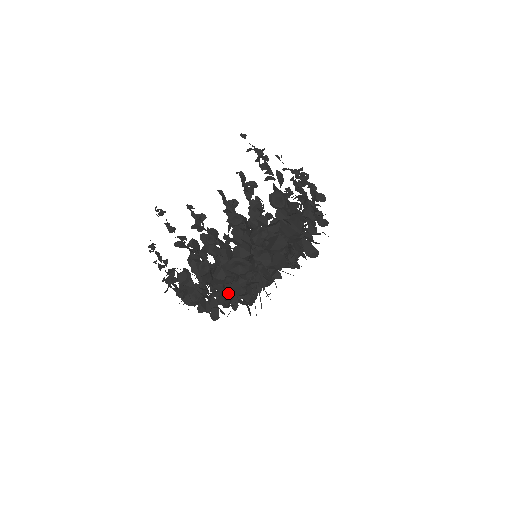
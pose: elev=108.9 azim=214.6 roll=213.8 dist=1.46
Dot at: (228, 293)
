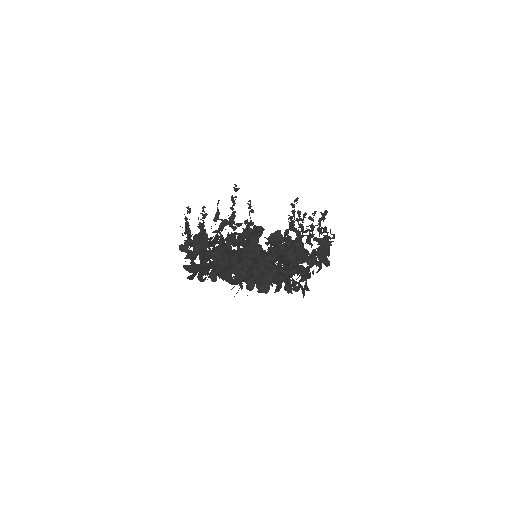
Dot at: occluded
